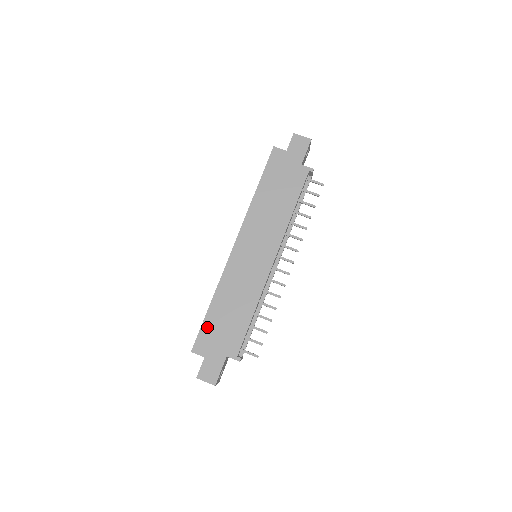
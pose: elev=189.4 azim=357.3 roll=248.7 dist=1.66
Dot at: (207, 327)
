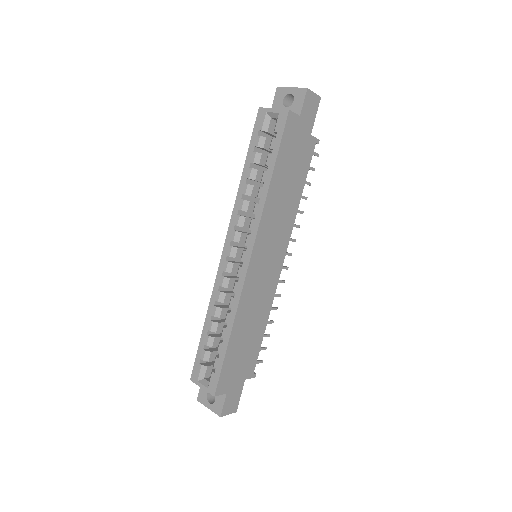
Dot at: (228, 363)
